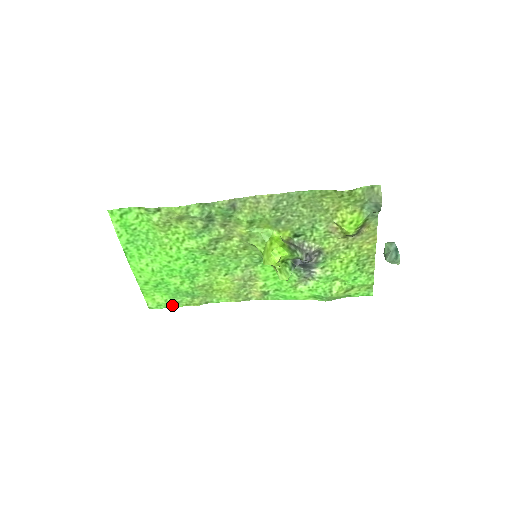
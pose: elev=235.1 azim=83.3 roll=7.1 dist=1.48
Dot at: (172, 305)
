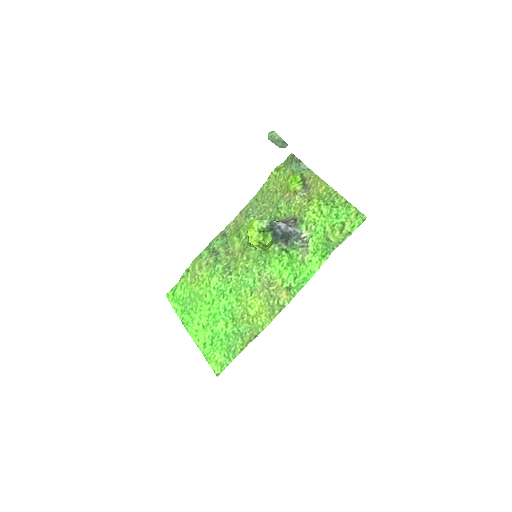
Dot at: (231, 358)
